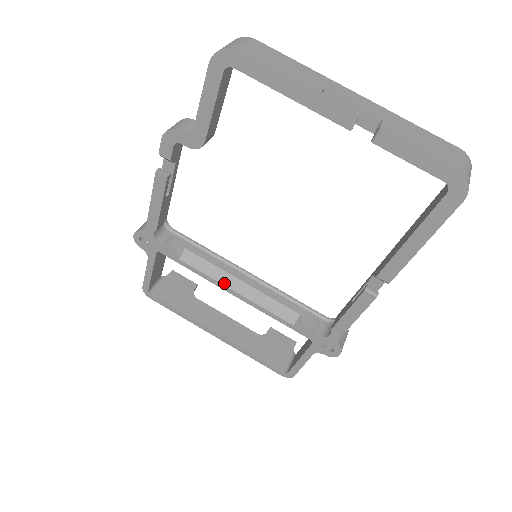
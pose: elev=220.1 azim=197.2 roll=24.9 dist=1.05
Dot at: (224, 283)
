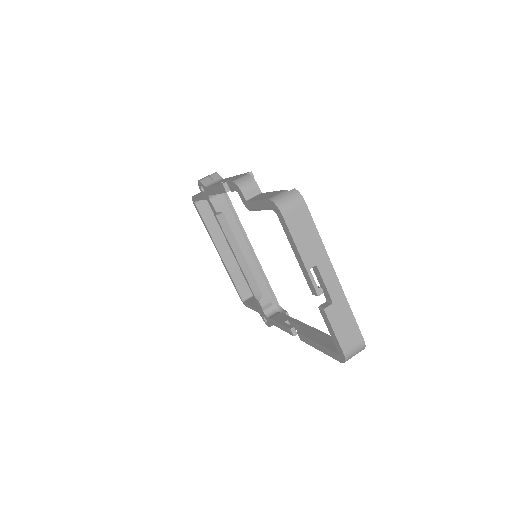
Dot at: (233, 248)
